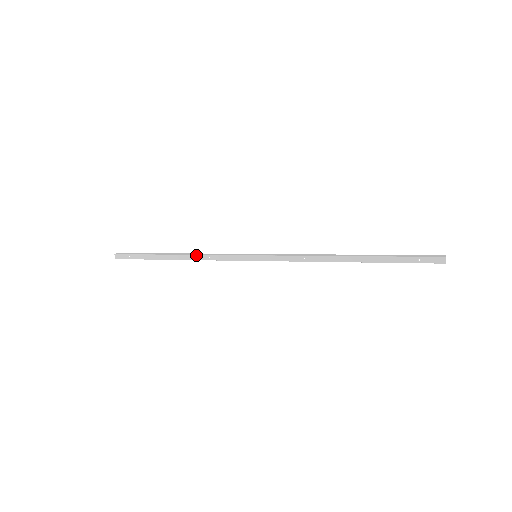
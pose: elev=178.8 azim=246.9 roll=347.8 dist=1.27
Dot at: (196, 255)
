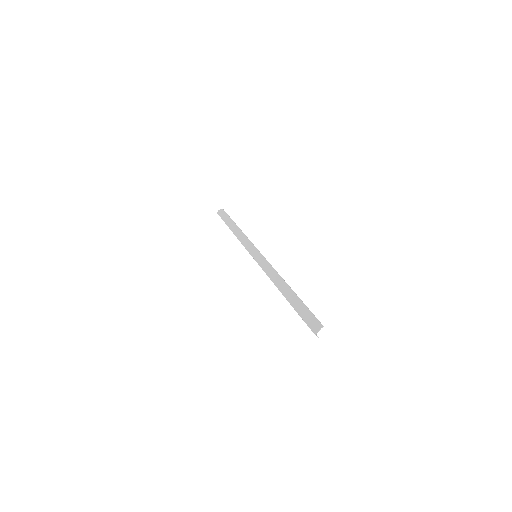
Dot at: (237, 238)
